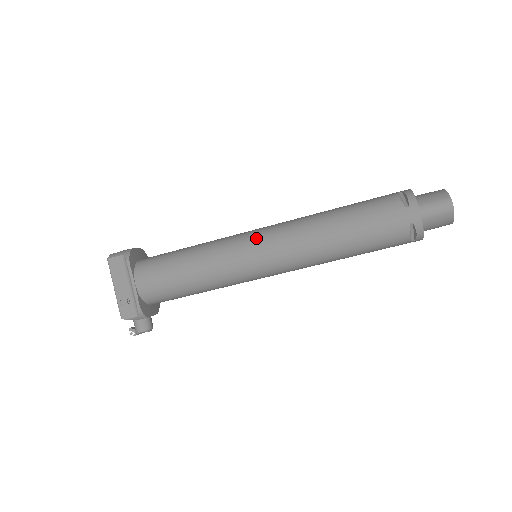
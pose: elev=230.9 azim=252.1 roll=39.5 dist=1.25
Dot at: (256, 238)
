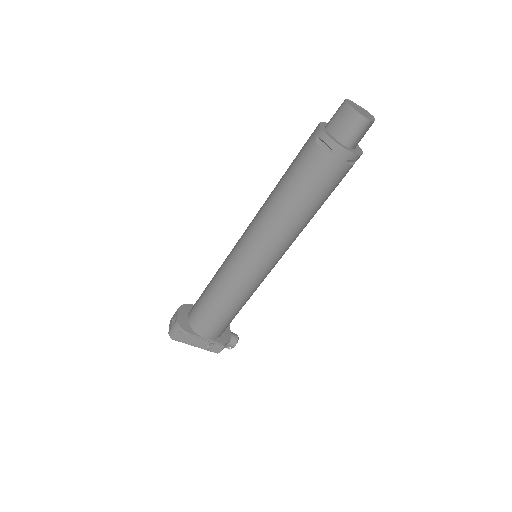
Dot at: (248, 257)
